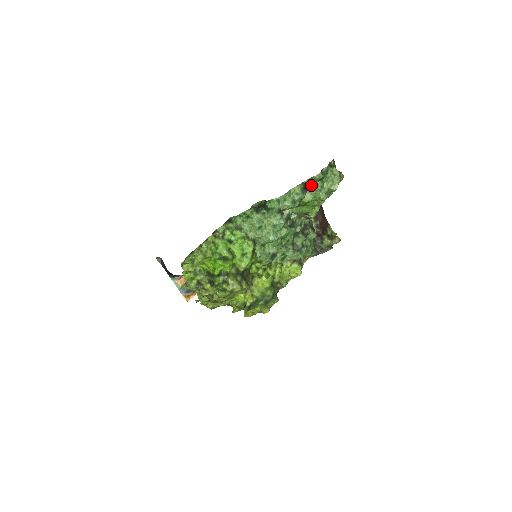
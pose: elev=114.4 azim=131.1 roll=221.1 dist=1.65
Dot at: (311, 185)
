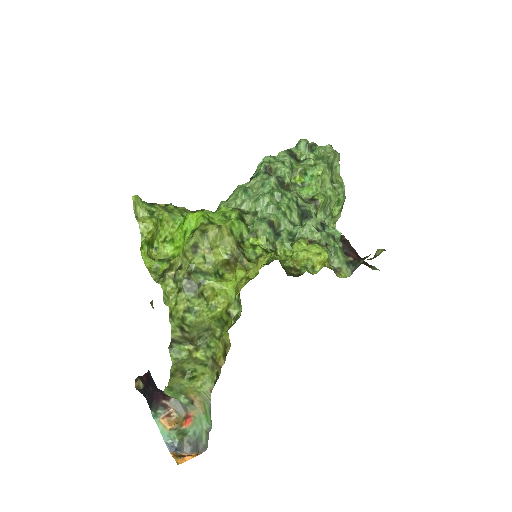
Dot at: (302, 161)
